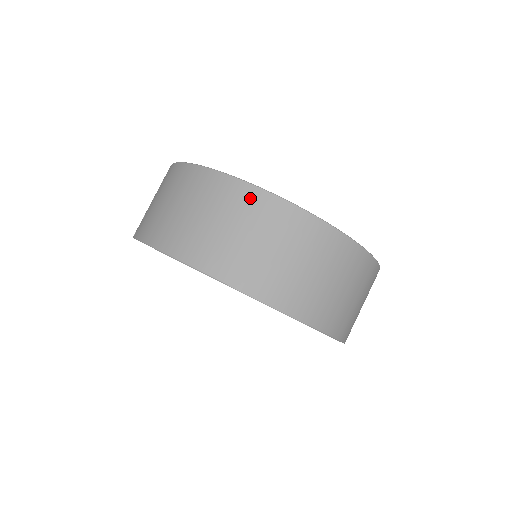
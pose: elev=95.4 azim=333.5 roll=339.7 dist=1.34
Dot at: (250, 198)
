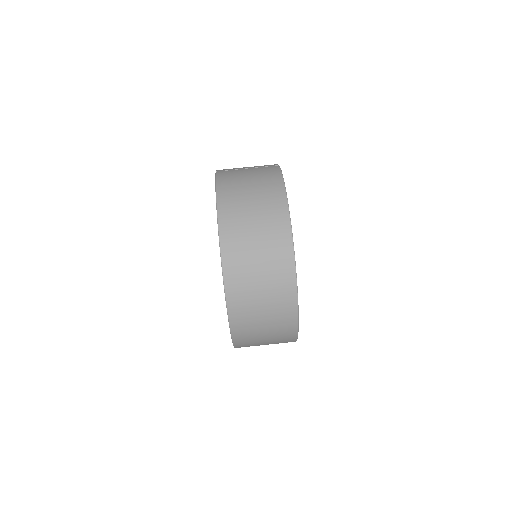
Dot at: (283, 237)
